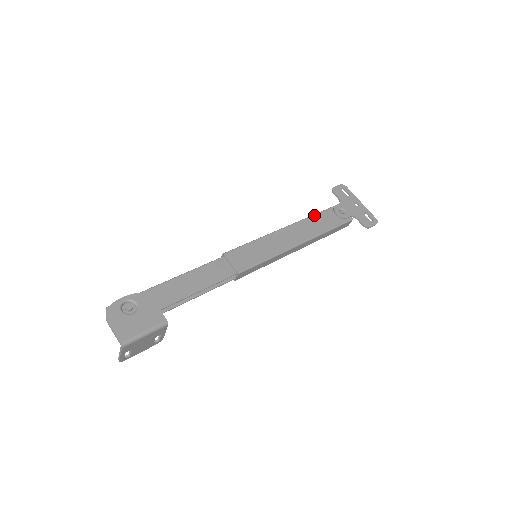
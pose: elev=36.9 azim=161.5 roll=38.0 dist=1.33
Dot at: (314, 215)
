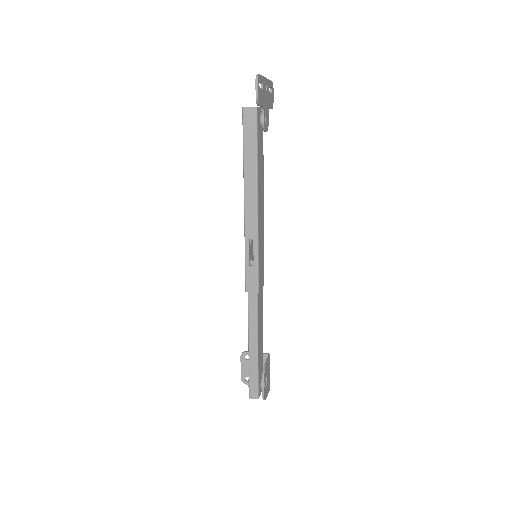
Dot at: (258, 159)
